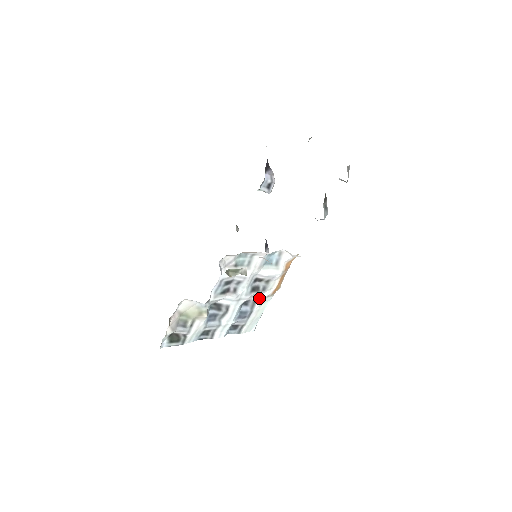
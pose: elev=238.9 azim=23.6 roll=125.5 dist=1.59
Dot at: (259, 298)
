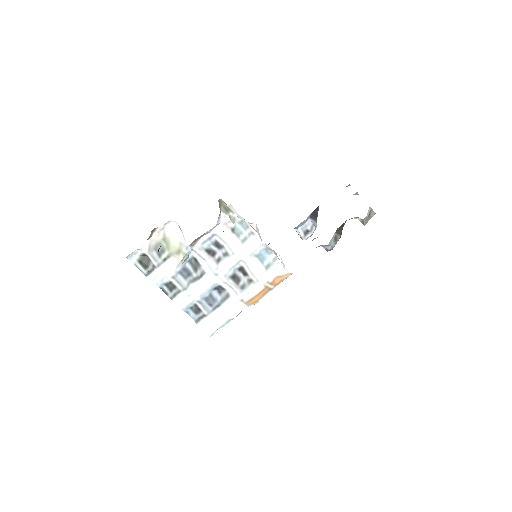
Dot at: (234, 295)
